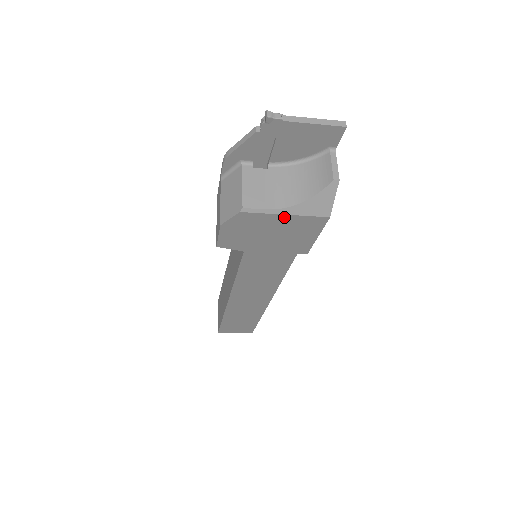
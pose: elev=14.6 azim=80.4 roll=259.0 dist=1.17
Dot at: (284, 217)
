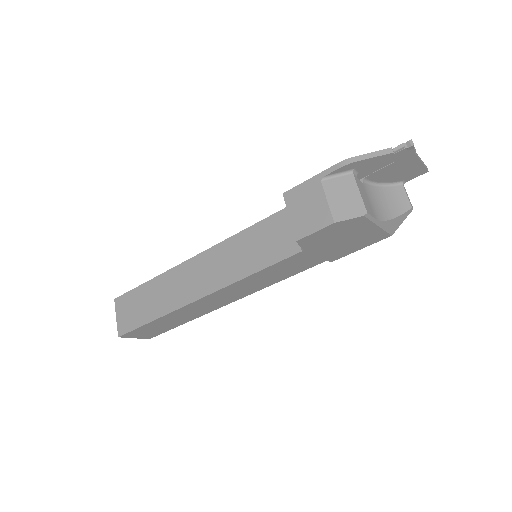
Dot at: (374, 228)
